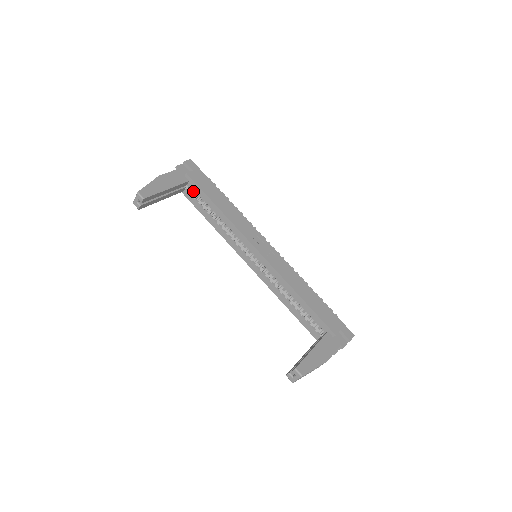
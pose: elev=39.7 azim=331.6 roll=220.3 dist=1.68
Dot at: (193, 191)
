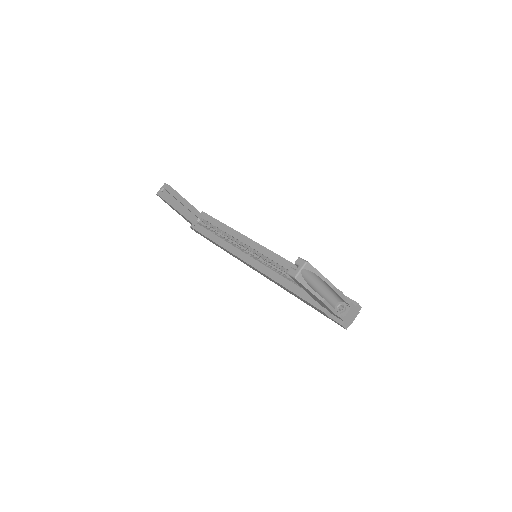
Dot at: (204, 226)
